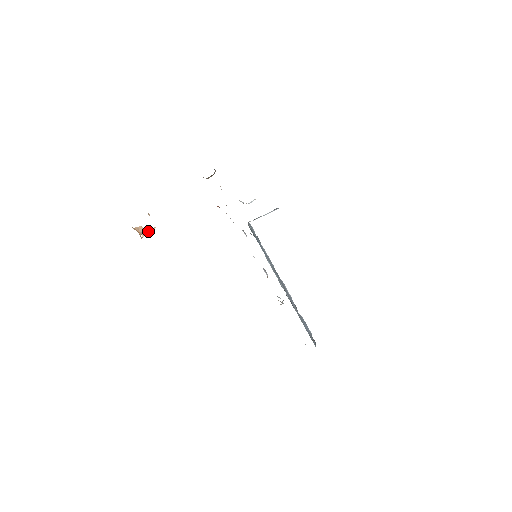
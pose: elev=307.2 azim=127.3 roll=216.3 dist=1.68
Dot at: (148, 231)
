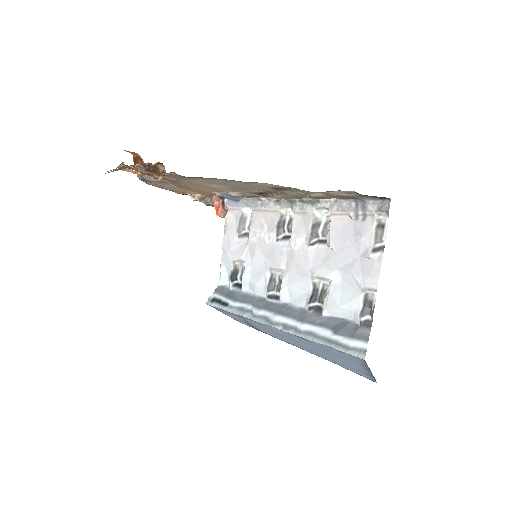
Dot at: occluded
